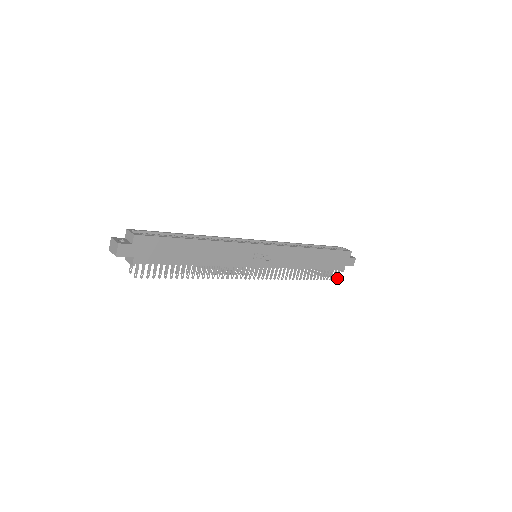
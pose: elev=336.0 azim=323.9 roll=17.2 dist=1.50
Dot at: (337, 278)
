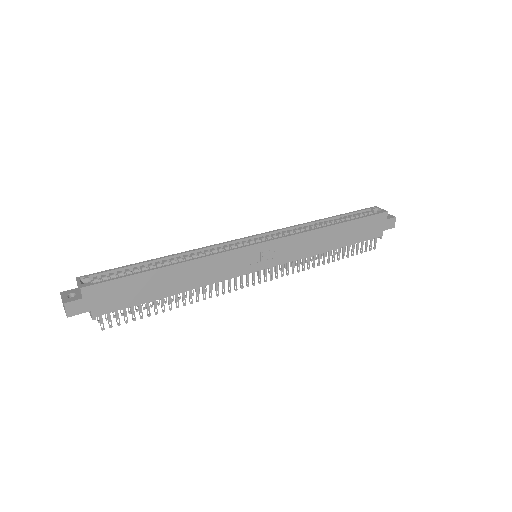
Dot at: (375, 247)
